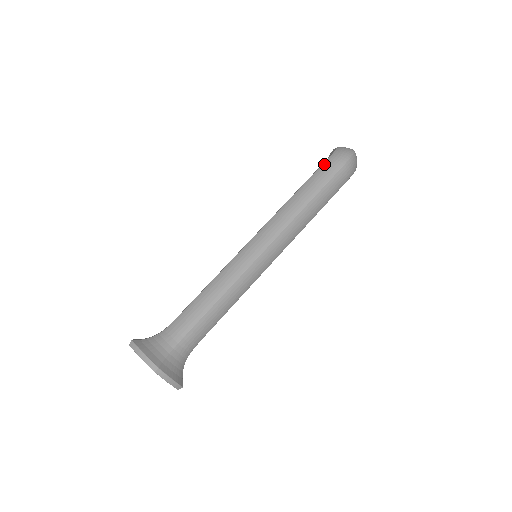
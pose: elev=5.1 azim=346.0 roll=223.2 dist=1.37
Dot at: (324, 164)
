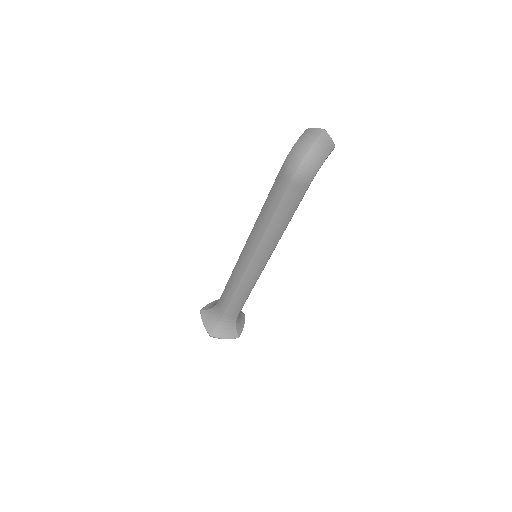
Dot at: (278, 175)
